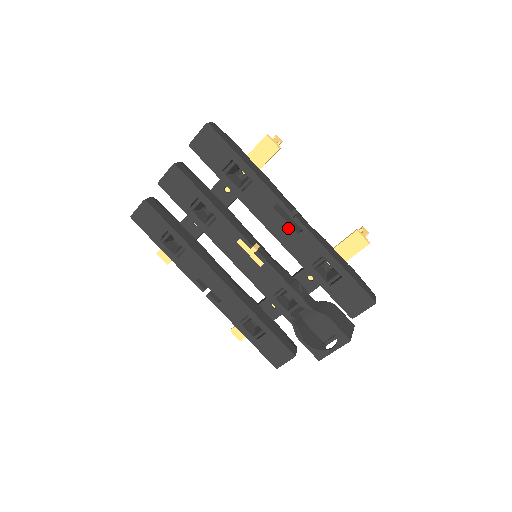
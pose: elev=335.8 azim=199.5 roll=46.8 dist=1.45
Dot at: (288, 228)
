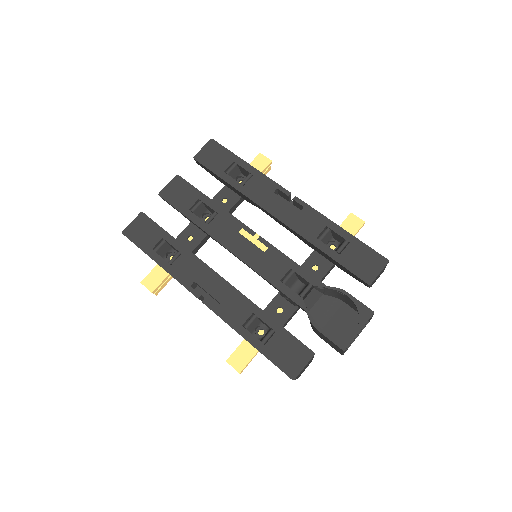
Dot at: (290, 208)
